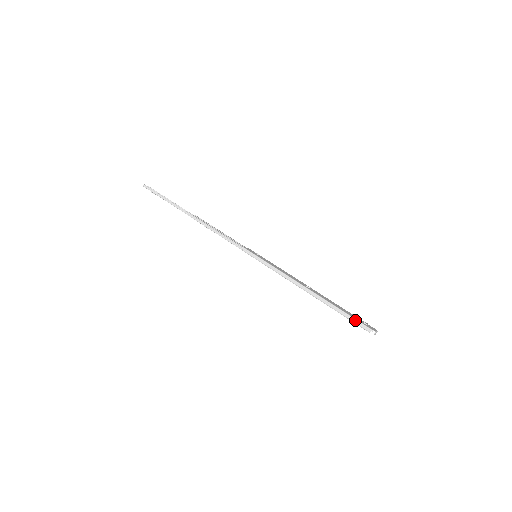
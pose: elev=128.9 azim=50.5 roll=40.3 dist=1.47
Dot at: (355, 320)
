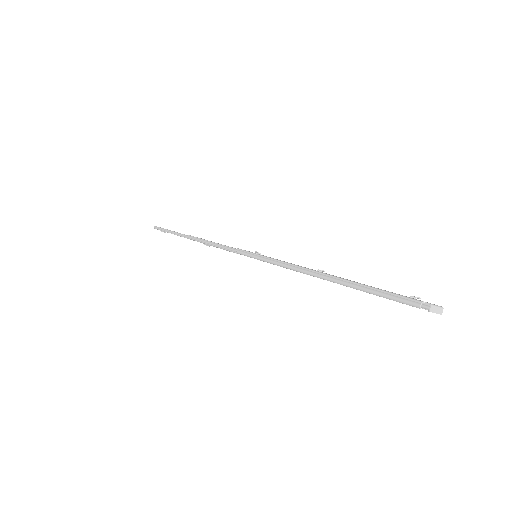
Dot at: (390, 294)
